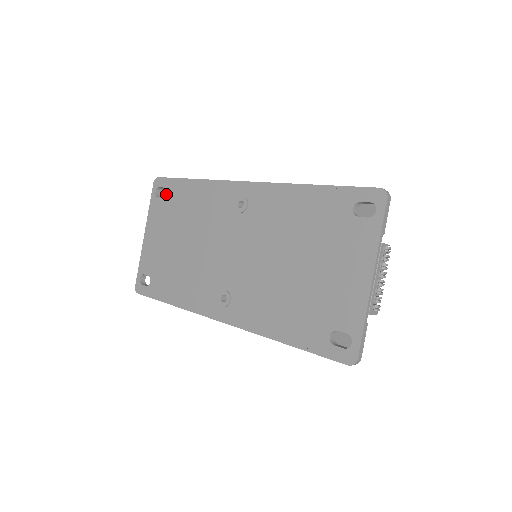
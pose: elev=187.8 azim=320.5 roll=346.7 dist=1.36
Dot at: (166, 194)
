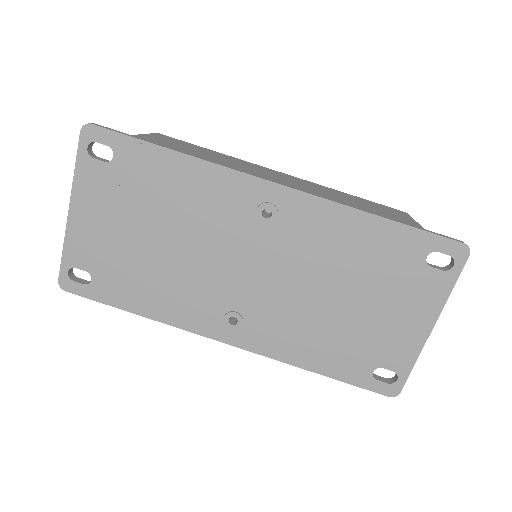
Dot at: (114, 158)
